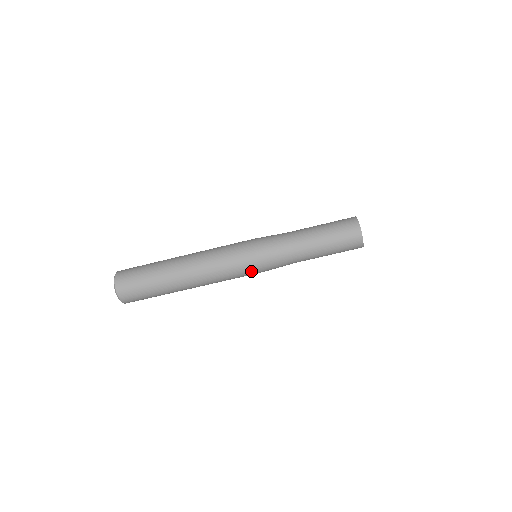
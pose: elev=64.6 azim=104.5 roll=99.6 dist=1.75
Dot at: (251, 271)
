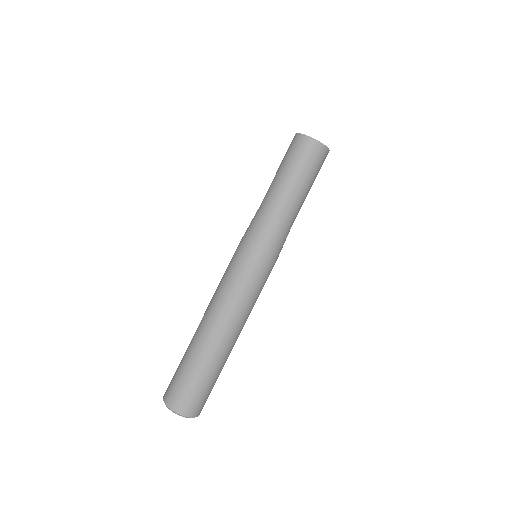
Dot at: (265, 271)
